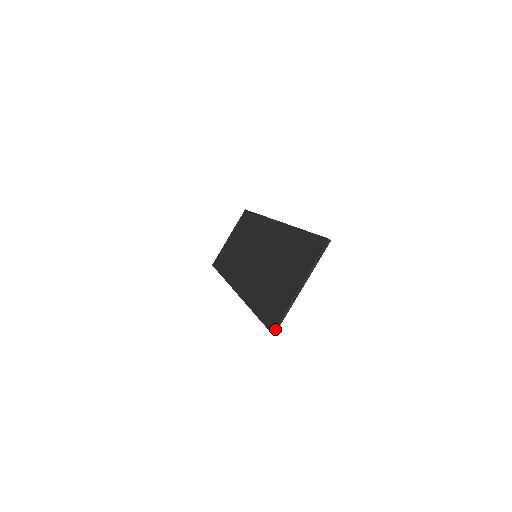
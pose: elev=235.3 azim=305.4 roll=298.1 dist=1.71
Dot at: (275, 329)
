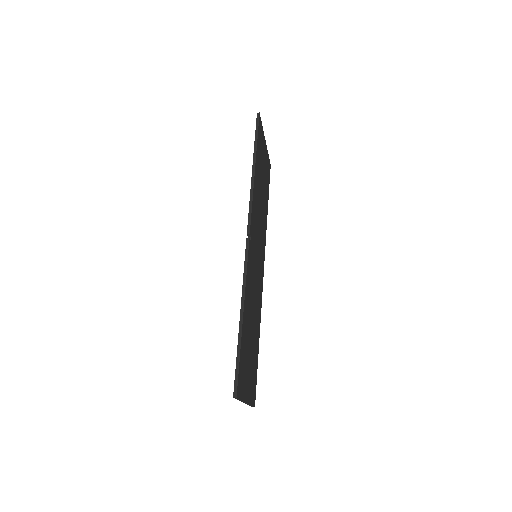
Dot at: occluded
